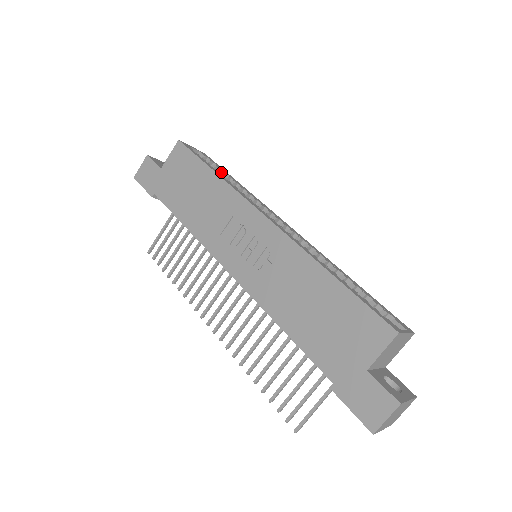
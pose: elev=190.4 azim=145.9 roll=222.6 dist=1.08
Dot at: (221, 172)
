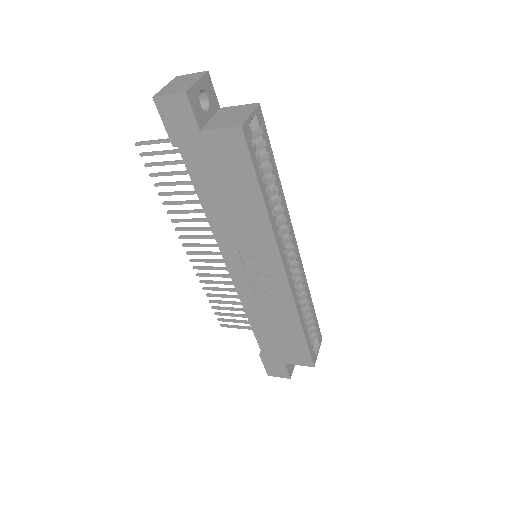
Dot at: (268, 165)
